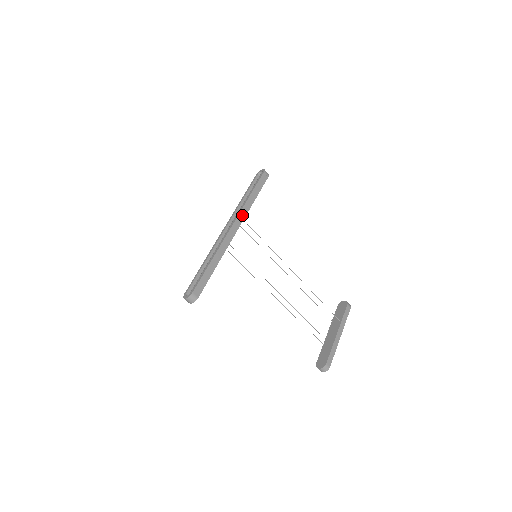
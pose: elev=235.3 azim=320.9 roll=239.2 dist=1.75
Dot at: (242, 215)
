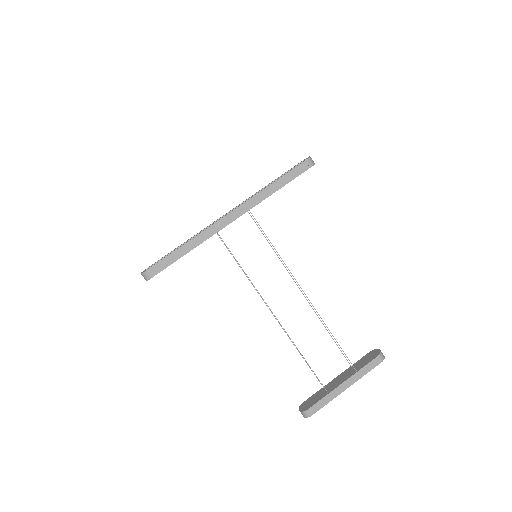
Dot at: (249, 205)
